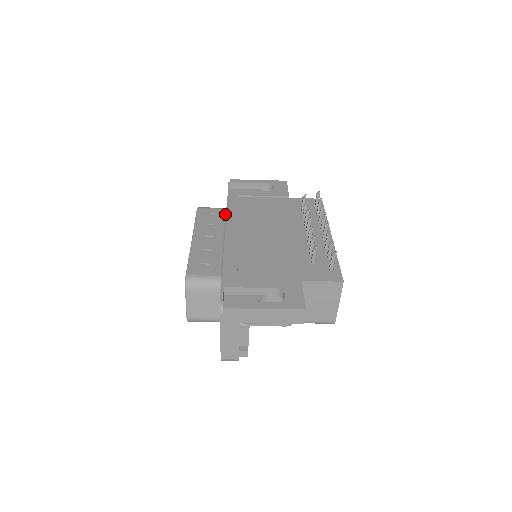
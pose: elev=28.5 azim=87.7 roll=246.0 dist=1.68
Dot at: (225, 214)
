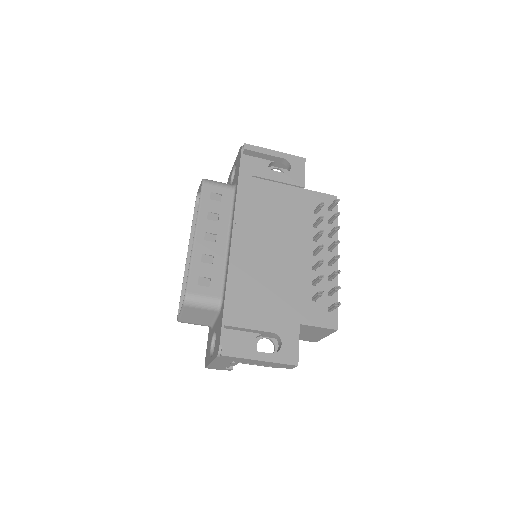
Dot at: (232, 199)
